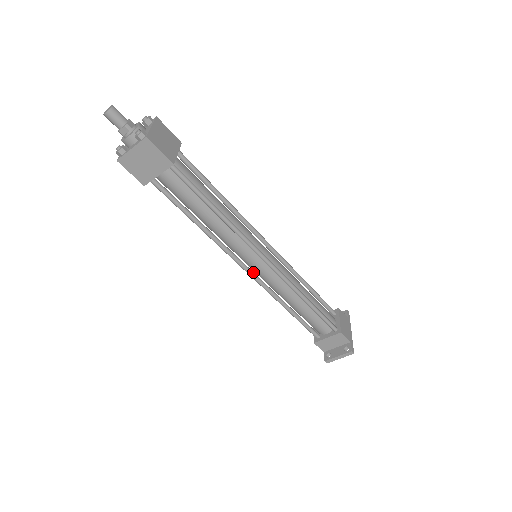
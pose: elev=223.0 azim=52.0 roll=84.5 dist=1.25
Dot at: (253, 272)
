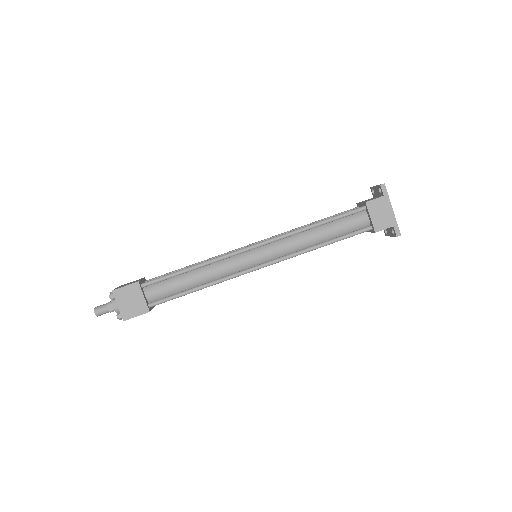
Dot at: occluded
